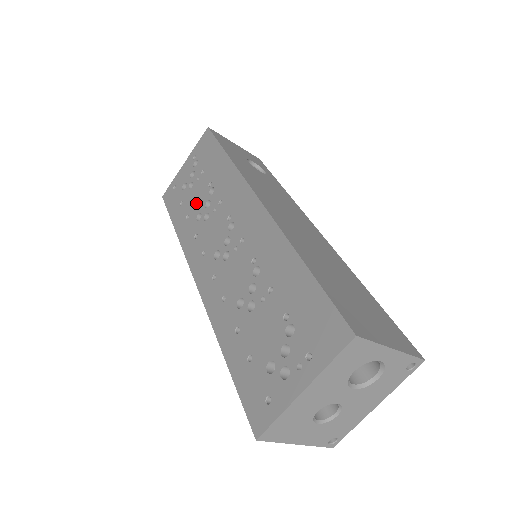
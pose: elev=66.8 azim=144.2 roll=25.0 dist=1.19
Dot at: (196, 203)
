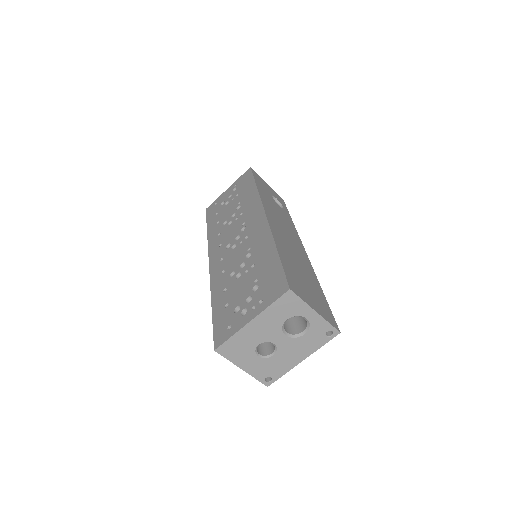
Dot at: (226, 214)
